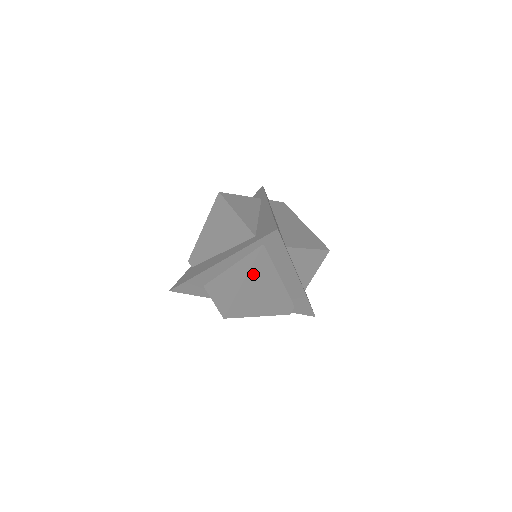
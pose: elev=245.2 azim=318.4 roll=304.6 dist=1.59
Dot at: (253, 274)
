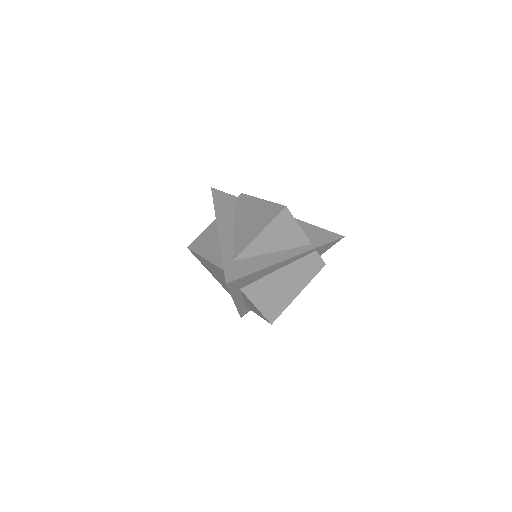
Dot at: (213, 265)
